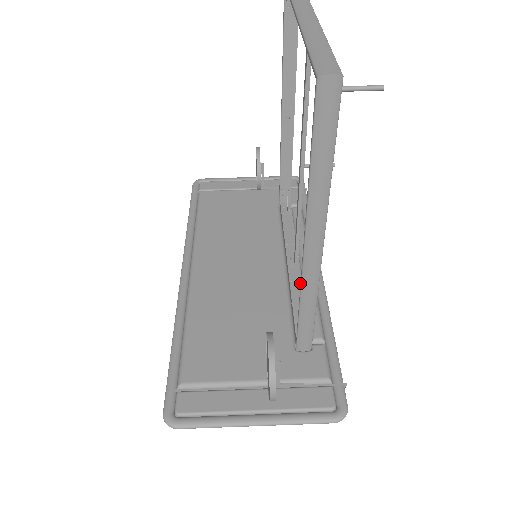
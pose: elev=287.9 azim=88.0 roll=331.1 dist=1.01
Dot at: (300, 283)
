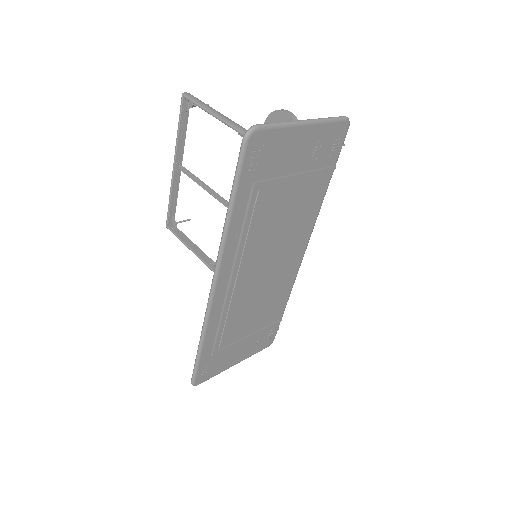
Dot at: occluded
